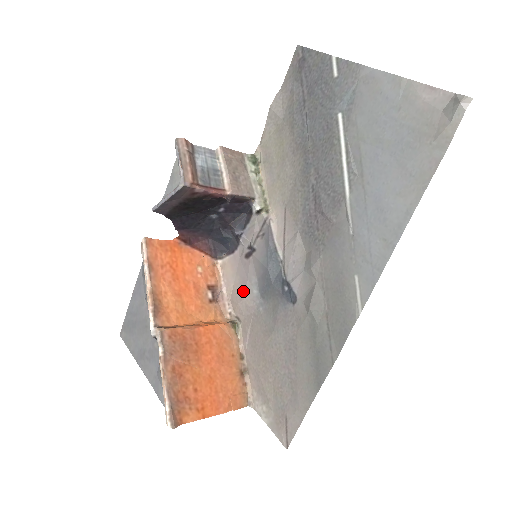
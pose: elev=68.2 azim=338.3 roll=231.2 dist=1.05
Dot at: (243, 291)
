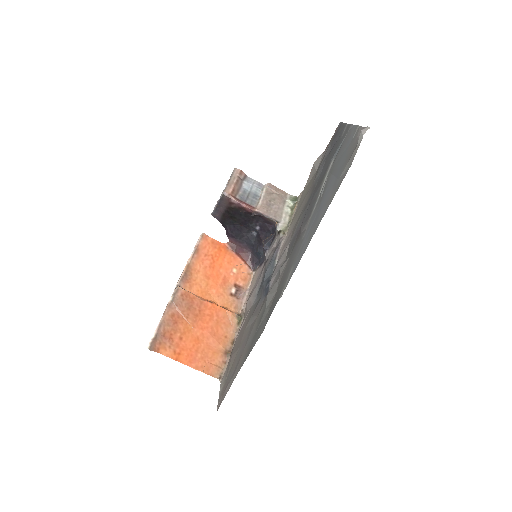
Dot at: (253, 292)
